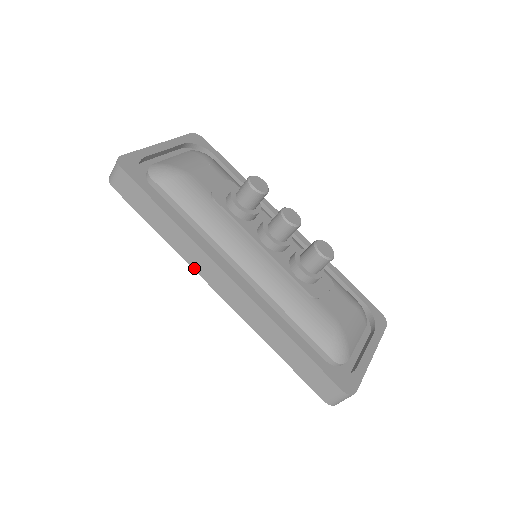
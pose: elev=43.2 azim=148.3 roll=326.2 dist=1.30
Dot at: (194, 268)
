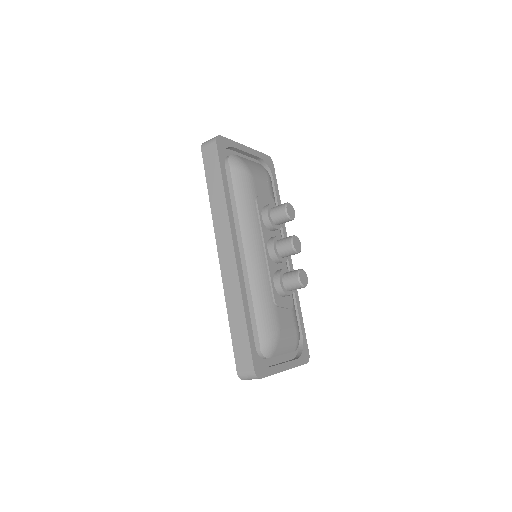
Dot at: (215, 232)
